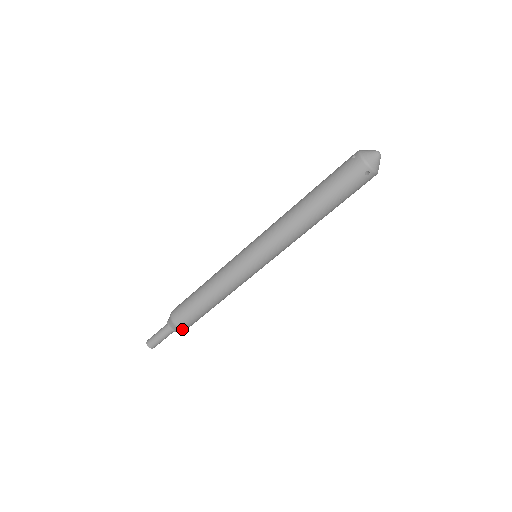
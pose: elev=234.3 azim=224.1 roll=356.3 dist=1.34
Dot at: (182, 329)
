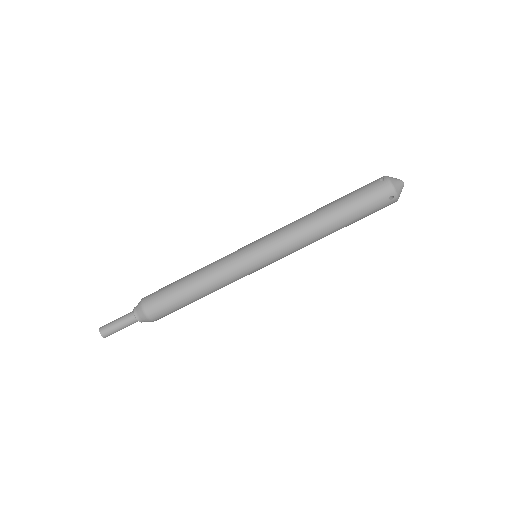
Dot at: (151, 320)
